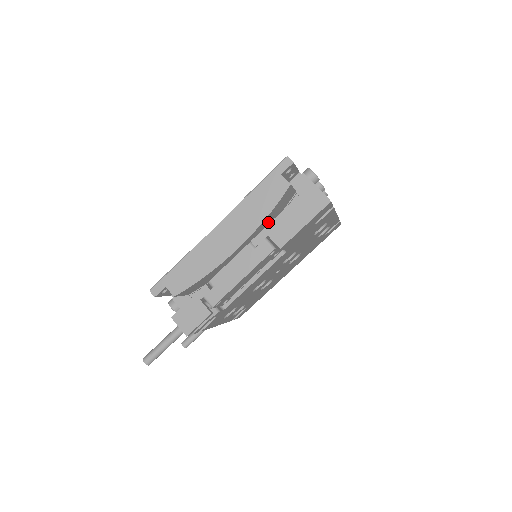
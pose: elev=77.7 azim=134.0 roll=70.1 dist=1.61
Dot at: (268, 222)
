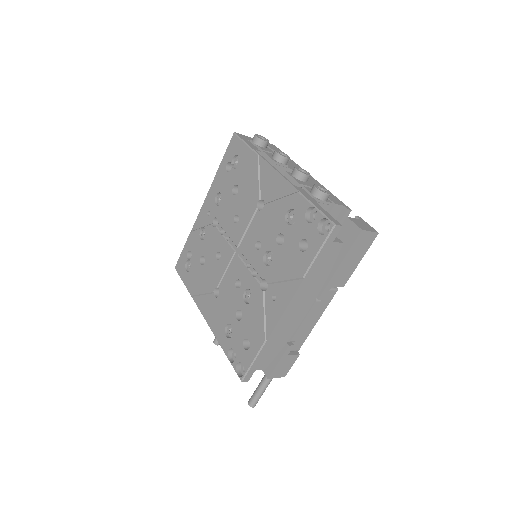
Dot at: occluded
